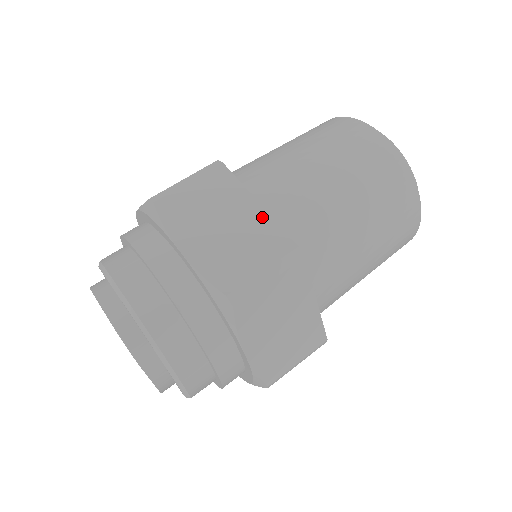
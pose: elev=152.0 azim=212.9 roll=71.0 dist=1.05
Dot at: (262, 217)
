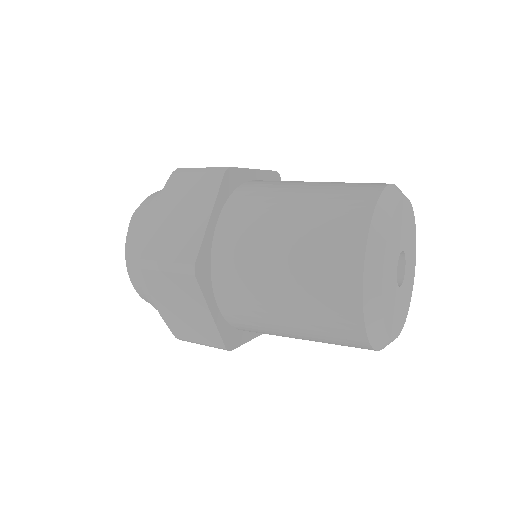
Dot at: (201, 228)
